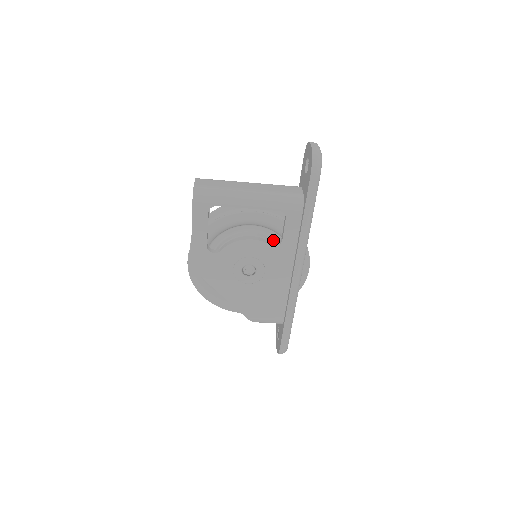
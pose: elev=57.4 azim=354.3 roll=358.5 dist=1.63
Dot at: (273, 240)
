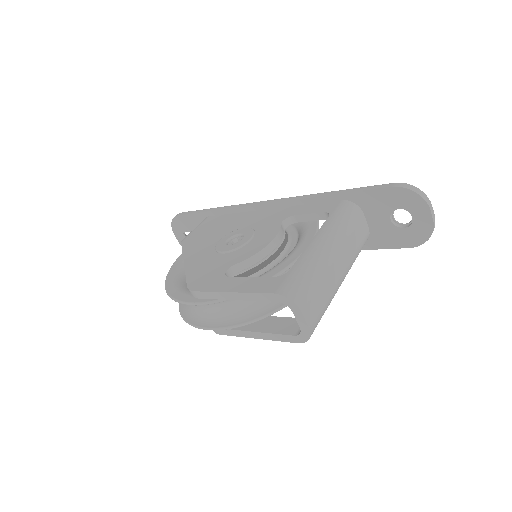
Dot at: occluded
